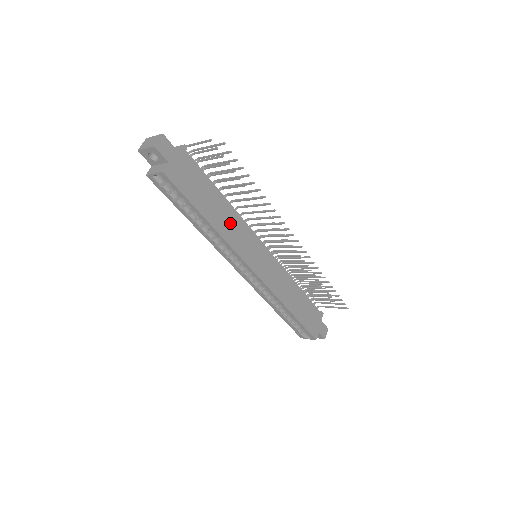
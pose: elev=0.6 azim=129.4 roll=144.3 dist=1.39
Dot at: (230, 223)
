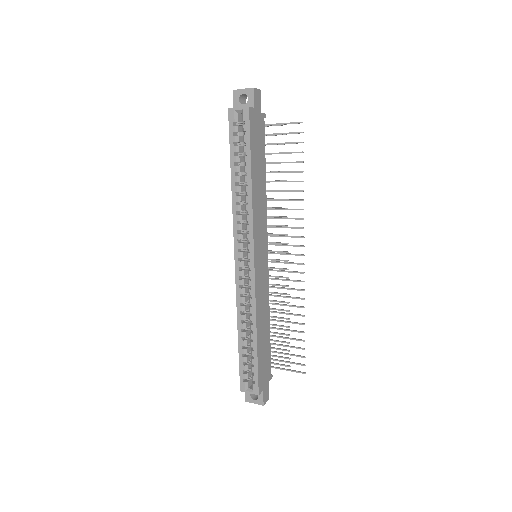
Dot at: (260, 200)
